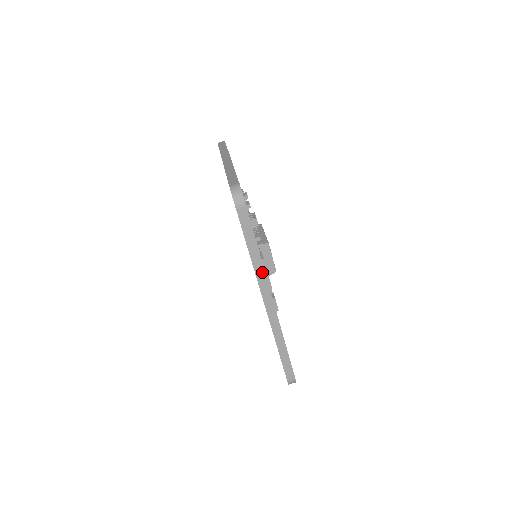
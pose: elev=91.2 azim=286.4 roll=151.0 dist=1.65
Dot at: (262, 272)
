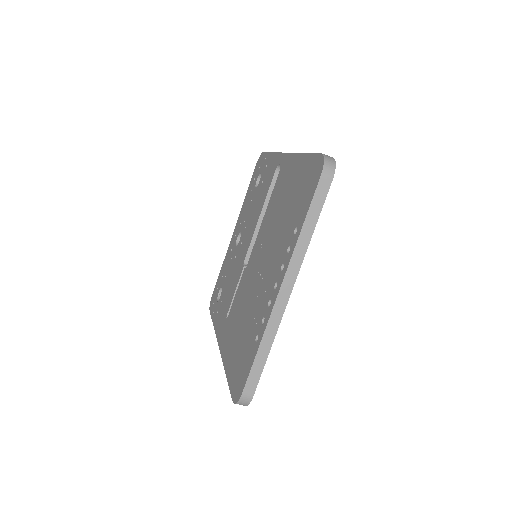
Dot at: occluded
